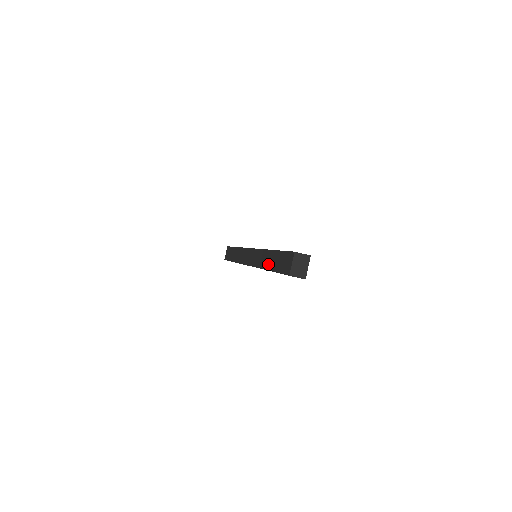
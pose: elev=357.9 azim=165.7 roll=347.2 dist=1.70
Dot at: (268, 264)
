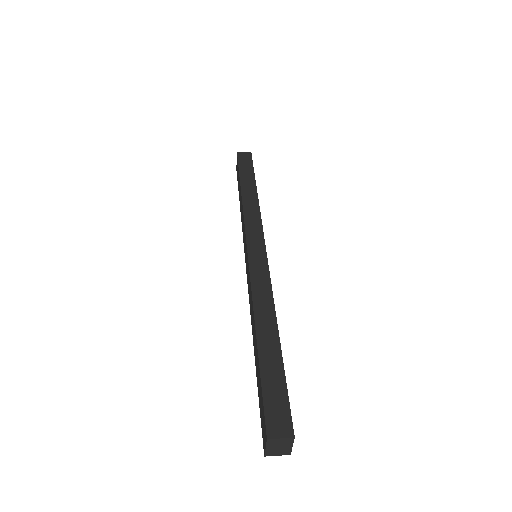
Dot at: (254, 349)
